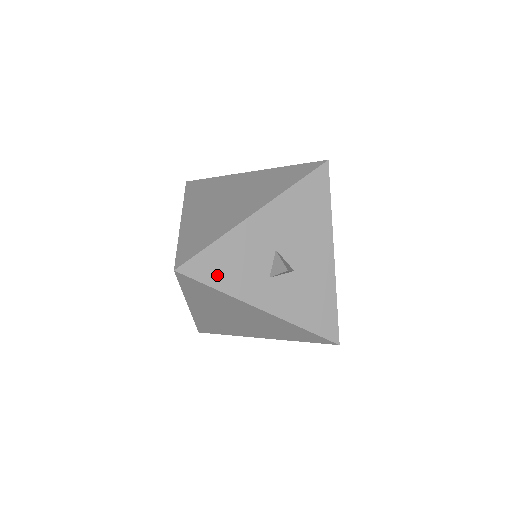
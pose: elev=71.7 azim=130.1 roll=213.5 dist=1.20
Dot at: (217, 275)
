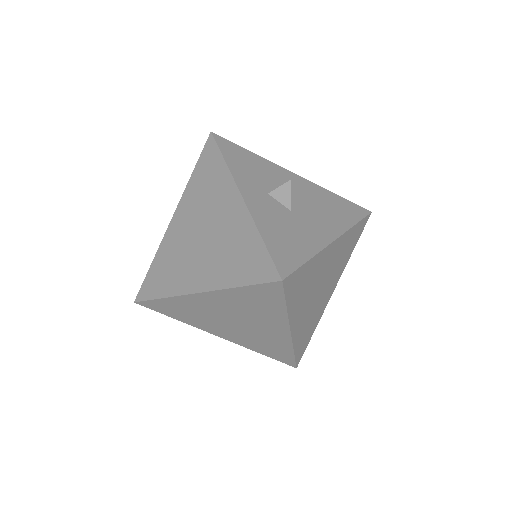
Dot at: (234, 157)
